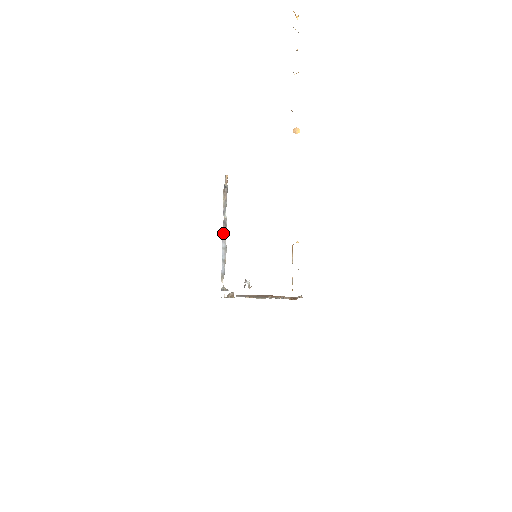
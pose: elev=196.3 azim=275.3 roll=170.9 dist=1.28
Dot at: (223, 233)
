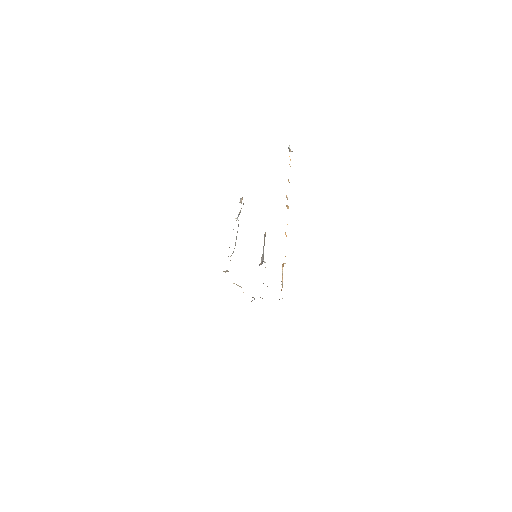
Dot at: occluded
